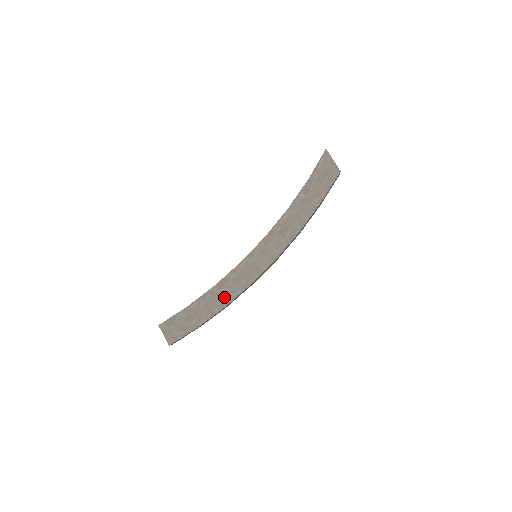
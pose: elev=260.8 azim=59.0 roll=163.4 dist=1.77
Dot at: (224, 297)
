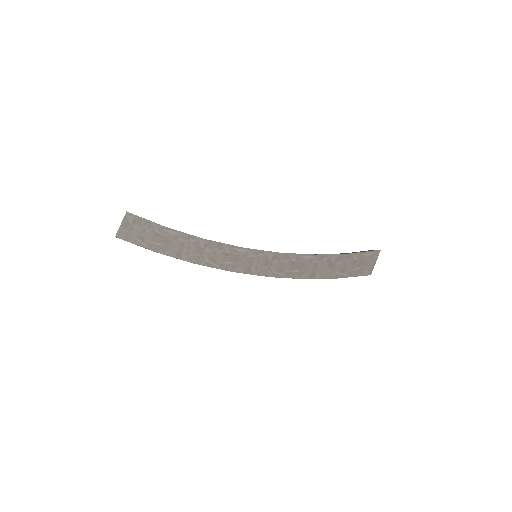
Dot at: (201, 256)
